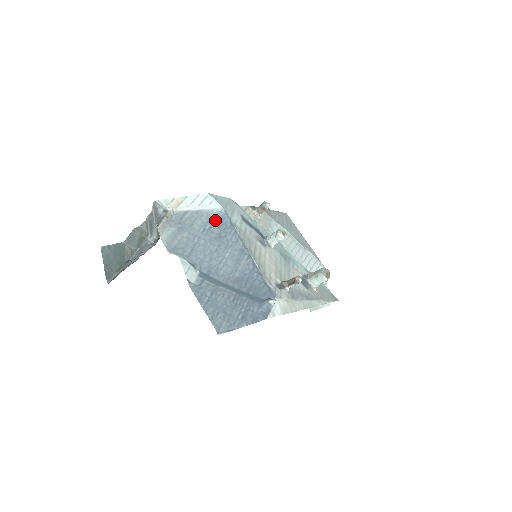
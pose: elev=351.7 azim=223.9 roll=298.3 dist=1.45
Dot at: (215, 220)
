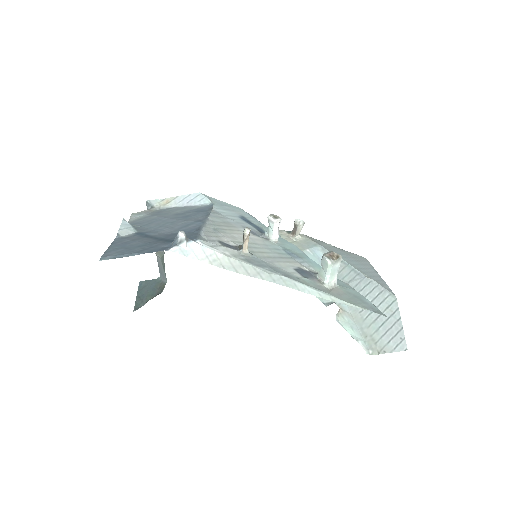
Dot at: (196, 209)
